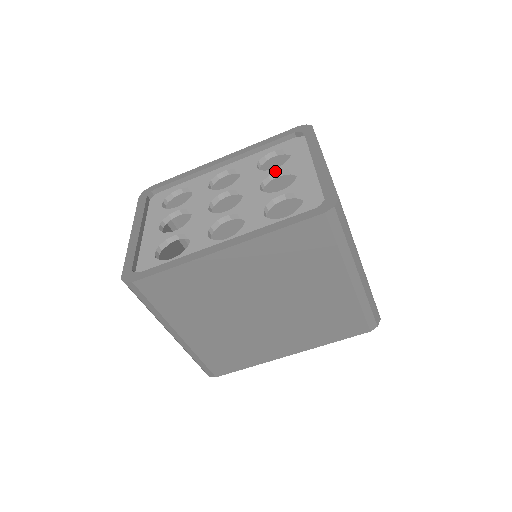
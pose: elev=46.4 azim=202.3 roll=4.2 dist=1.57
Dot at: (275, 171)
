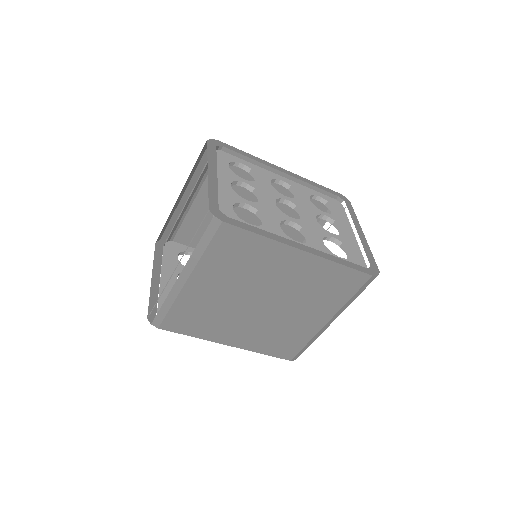
Dot at: (326, 214)
